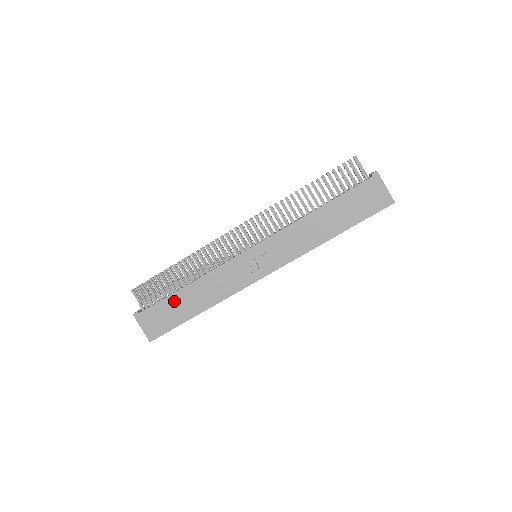
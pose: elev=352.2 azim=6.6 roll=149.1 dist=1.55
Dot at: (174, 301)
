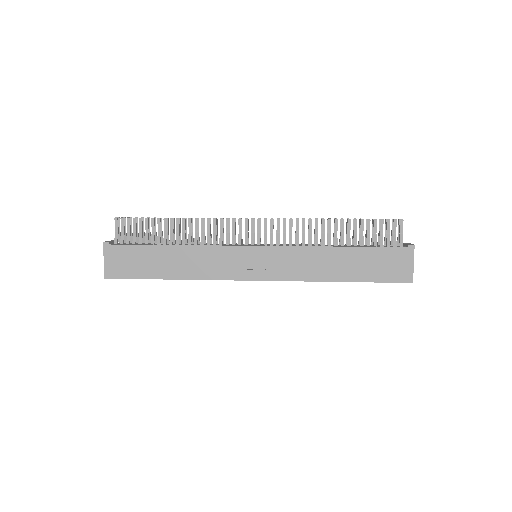
Dot at: (152, 253)
